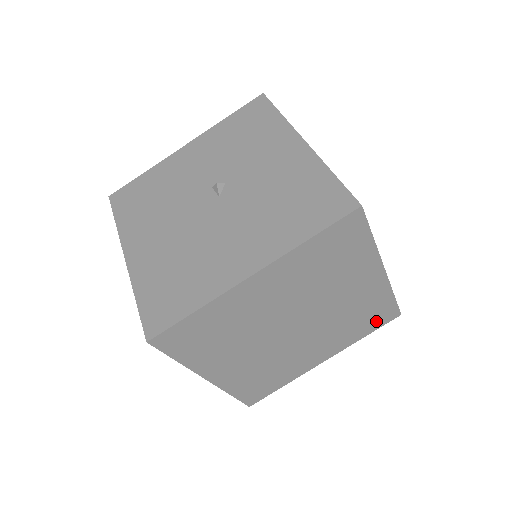
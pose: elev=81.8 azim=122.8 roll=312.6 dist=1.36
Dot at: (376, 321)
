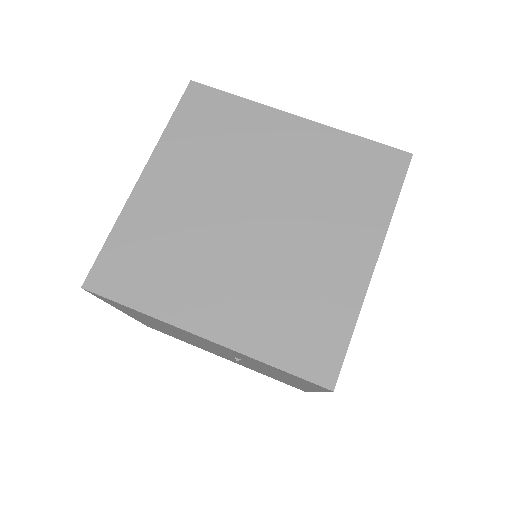
Dot at: (381, 176)
